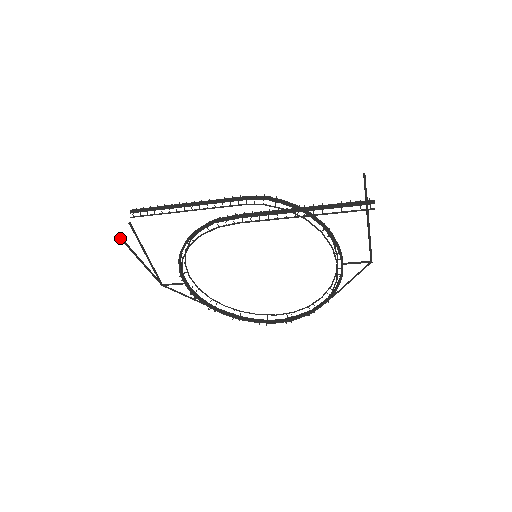
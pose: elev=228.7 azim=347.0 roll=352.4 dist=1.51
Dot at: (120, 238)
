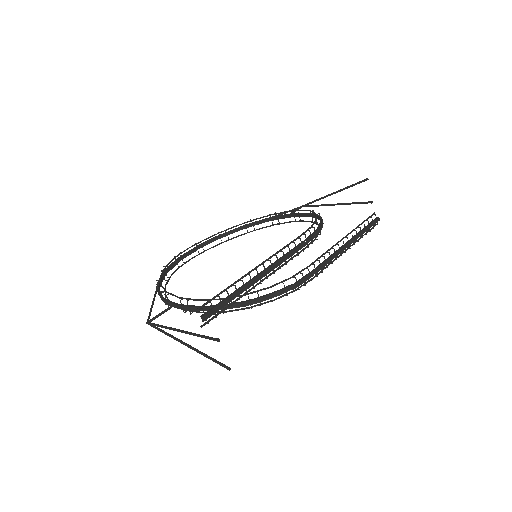
Dot at: occluded
